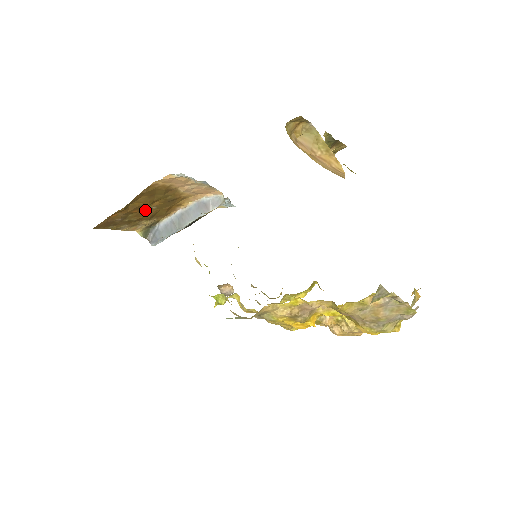
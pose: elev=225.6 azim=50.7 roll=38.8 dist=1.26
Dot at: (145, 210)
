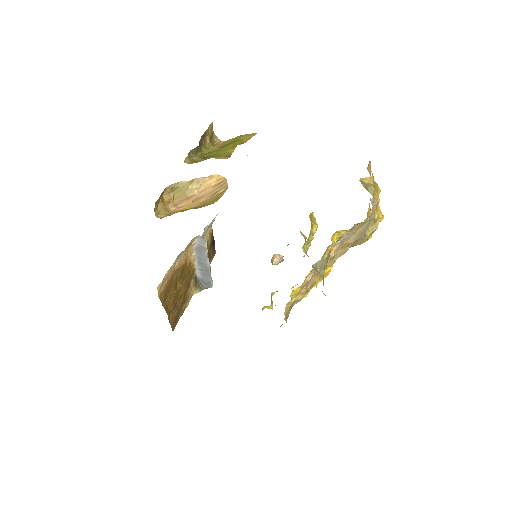
Dot at: (179, 292)
